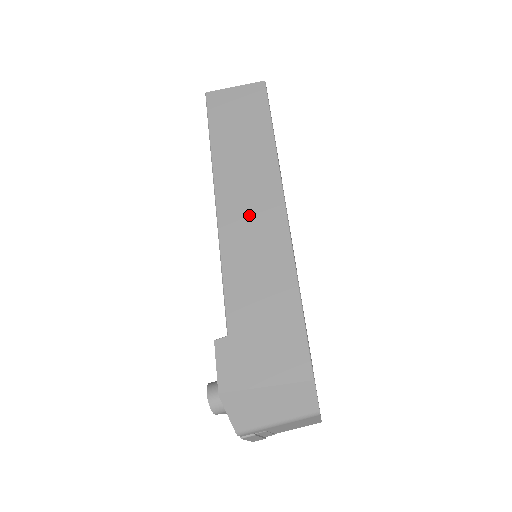
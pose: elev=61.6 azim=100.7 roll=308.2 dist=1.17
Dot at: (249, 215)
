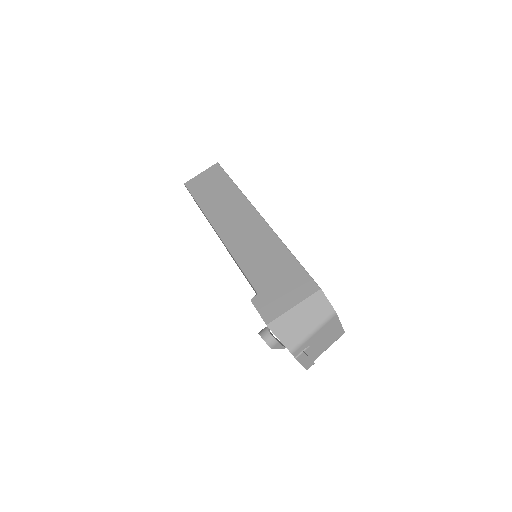
Dot at: (240, 229)
